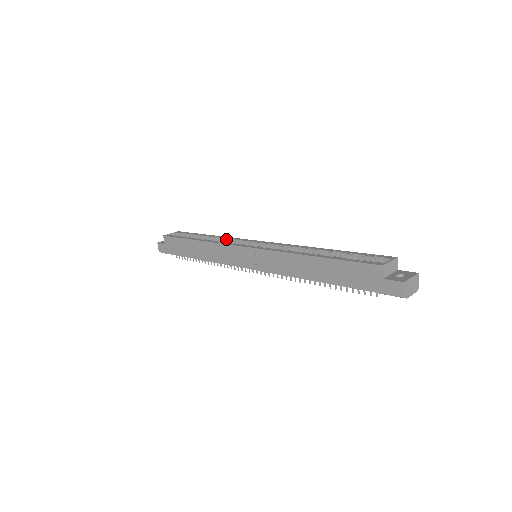
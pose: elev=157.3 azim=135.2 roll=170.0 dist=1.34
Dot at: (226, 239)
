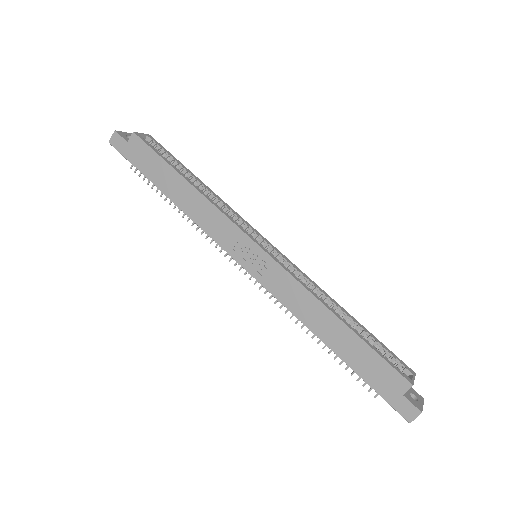
Dot at: (224, 205)
